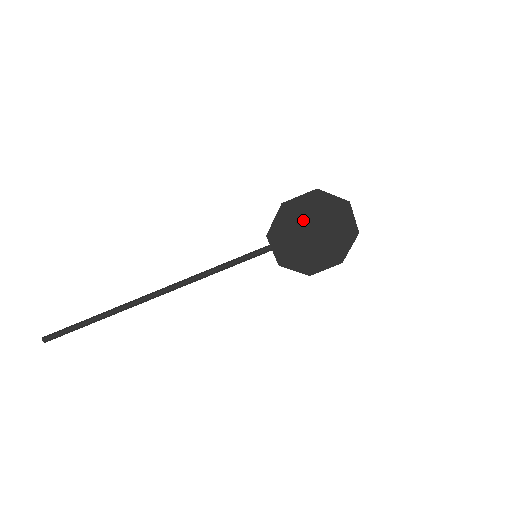
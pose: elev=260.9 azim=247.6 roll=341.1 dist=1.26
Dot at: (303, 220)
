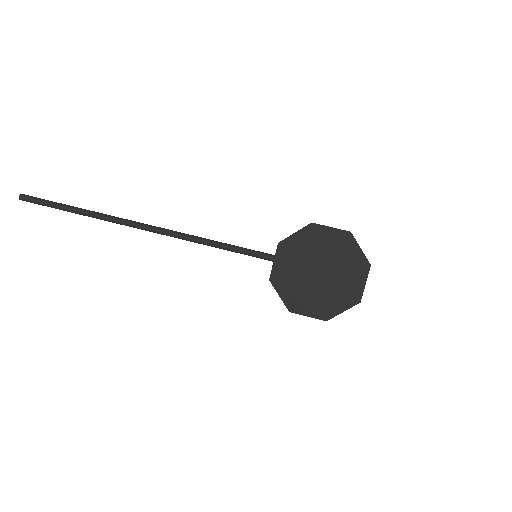
Dot at: (319, 252)
